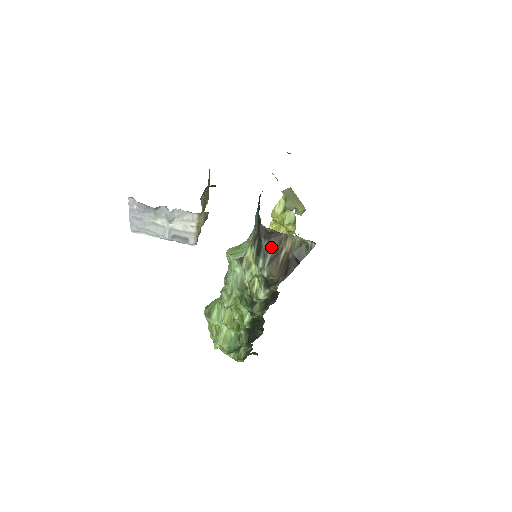
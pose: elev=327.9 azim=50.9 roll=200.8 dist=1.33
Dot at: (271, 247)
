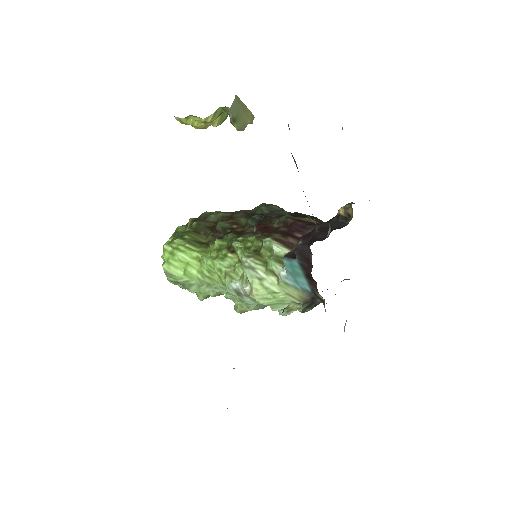
Dot at: occluded
